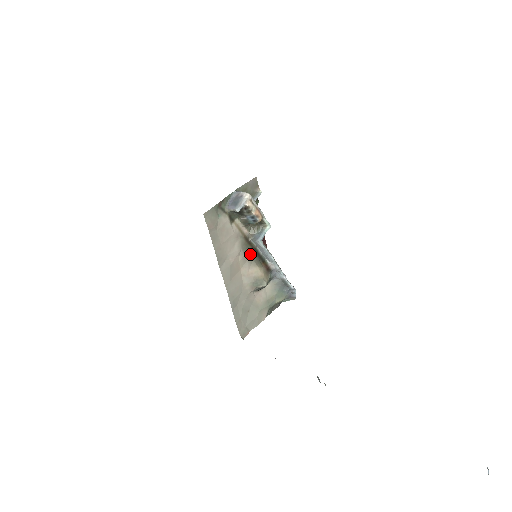
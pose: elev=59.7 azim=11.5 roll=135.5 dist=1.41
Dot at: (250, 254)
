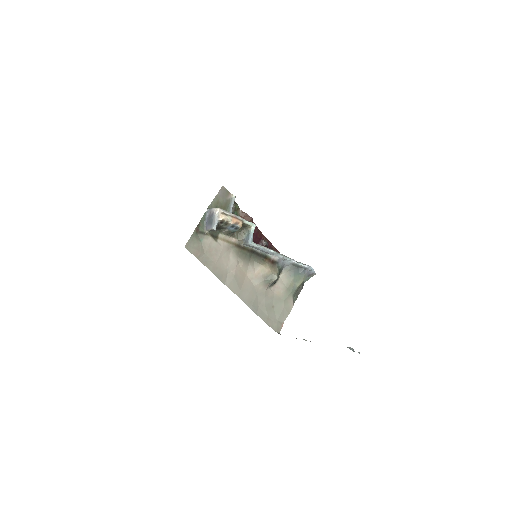
Dot at: (249, 257)
